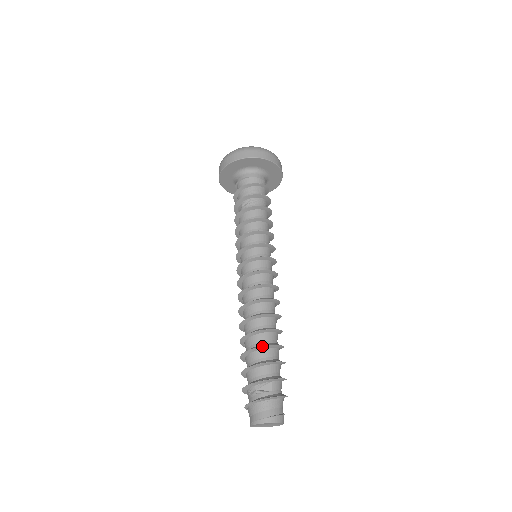
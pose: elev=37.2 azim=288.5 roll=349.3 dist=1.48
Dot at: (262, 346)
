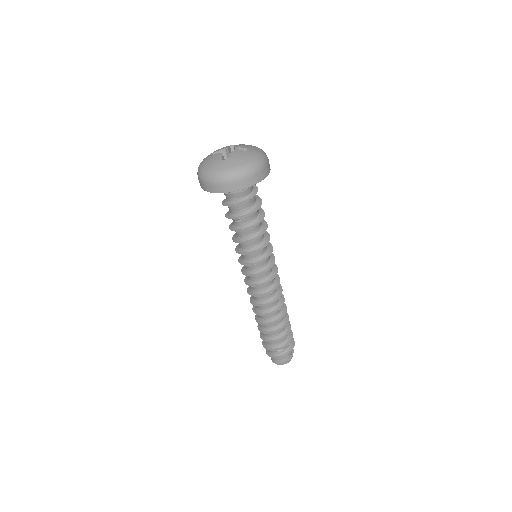
Dot at: (275, 332)
